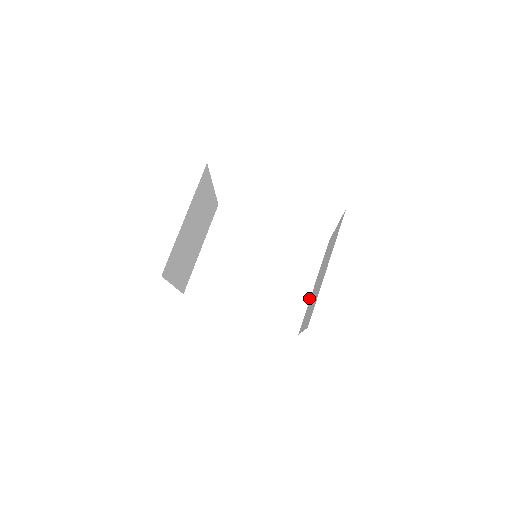
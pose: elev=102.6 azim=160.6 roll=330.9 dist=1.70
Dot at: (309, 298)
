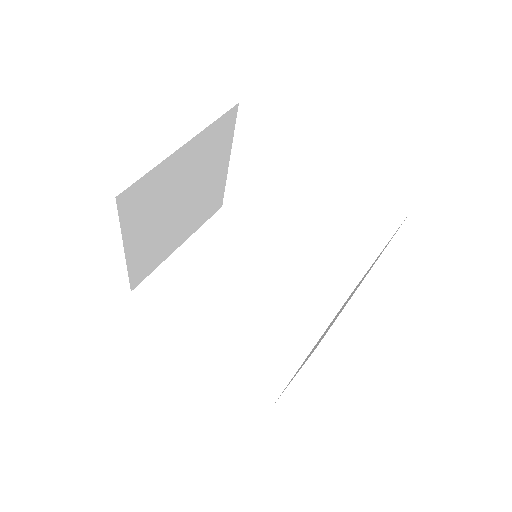
Dot at: (304, 358)
